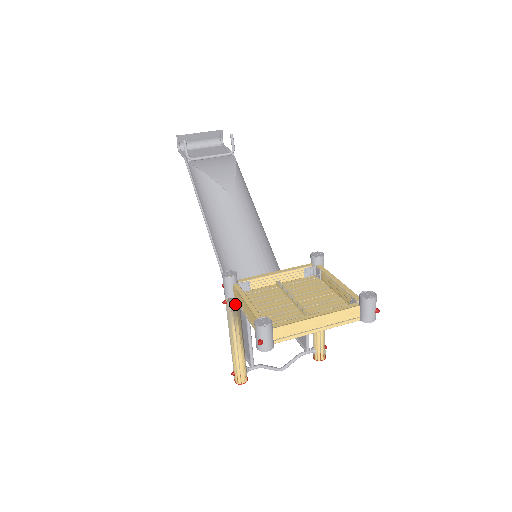
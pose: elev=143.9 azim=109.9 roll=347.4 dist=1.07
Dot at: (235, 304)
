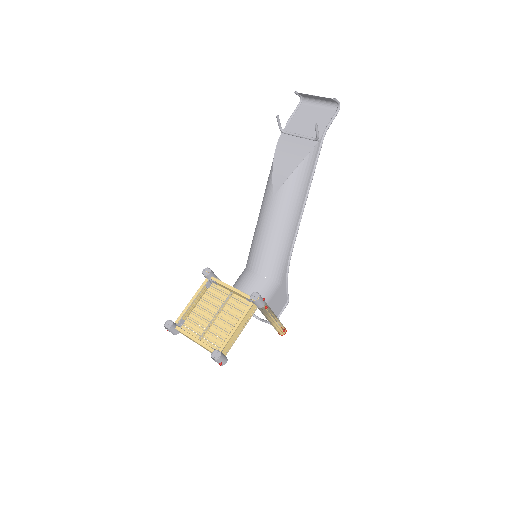
Dot at: occluded
